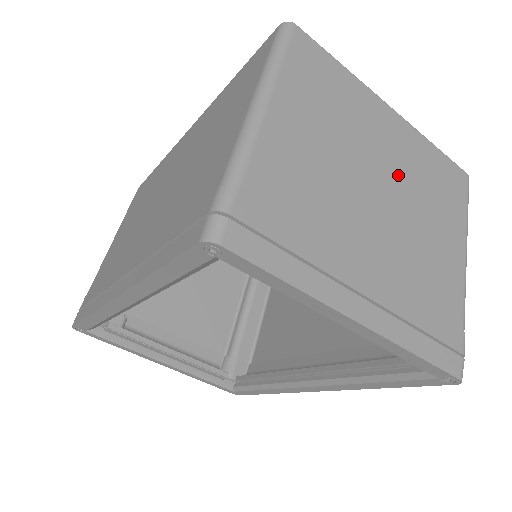
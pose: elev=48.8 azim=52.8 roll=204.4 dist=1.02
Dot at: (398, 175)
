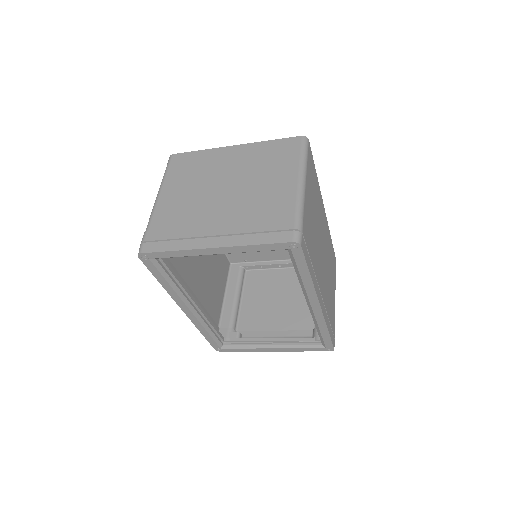
Dot at: (239, 173)
